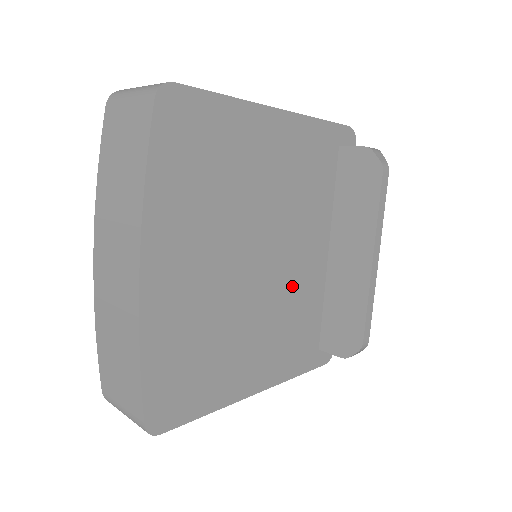
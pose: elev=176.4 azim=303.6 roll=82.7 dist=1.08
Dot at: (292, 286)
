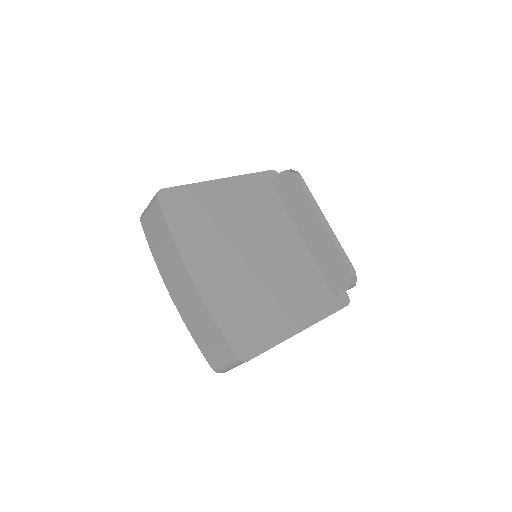
Dot at: (288, 263)
